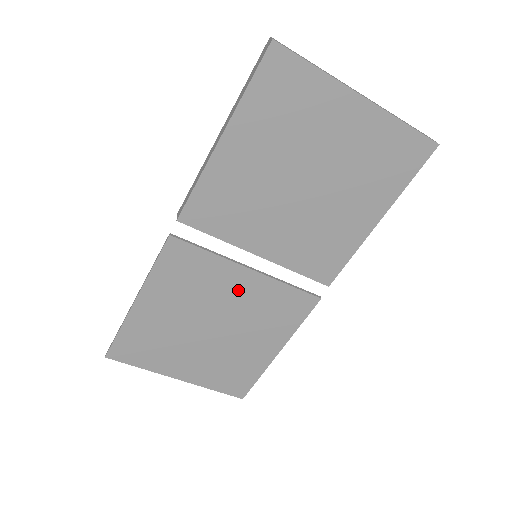
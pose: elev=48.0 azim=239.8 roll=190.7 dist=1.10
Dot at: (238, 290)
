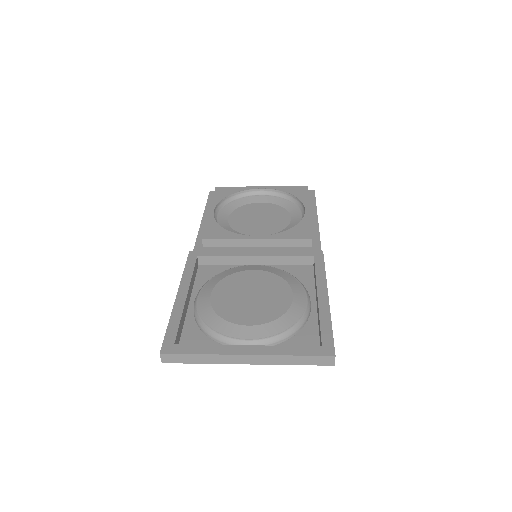
Dot at: occluded
